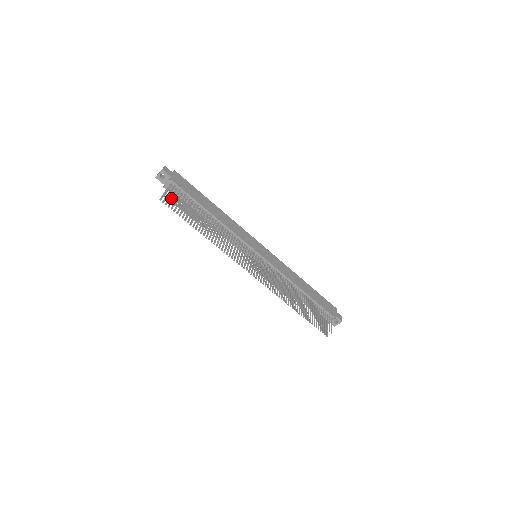
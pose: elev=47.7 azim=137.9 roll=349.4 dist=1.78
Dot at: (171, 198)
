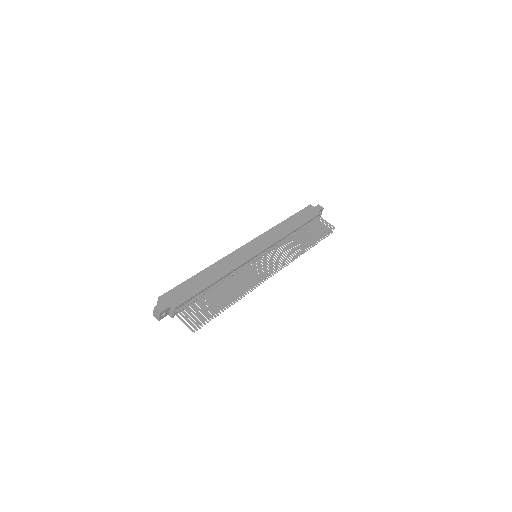
Dot at: (198, 321)
